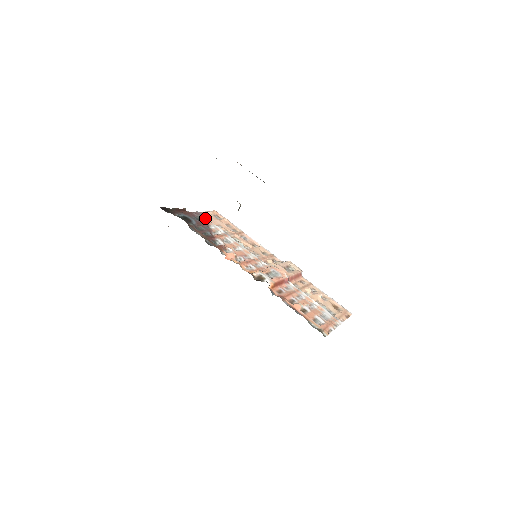
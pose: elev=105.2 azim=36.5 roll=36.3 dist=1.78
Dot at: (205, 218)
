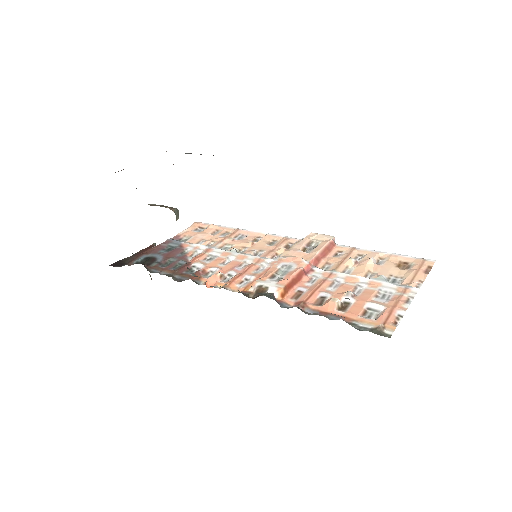
Dot at: (178, 242)
